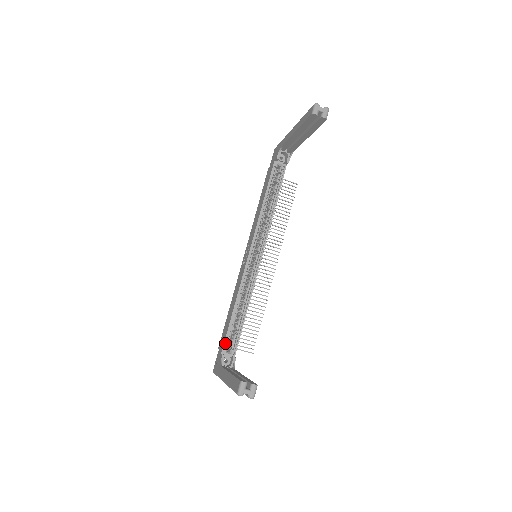
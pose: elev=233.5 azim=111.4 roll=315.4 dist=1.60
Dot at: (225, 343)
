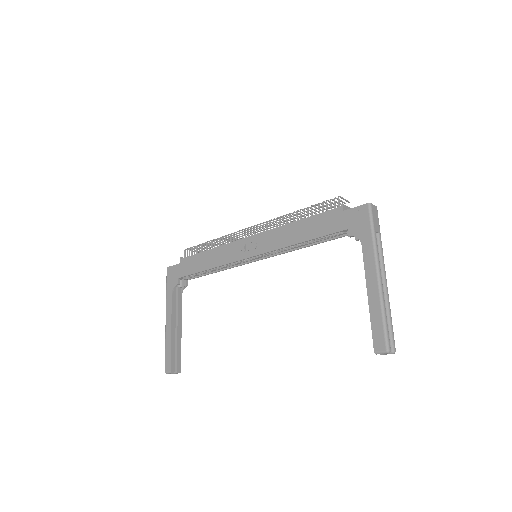
Dot at: (186, 275)
